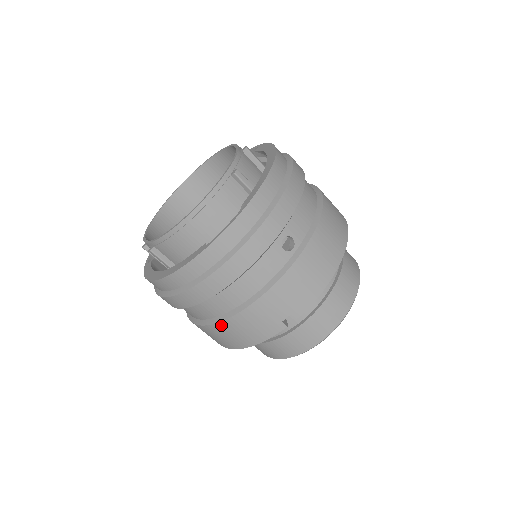
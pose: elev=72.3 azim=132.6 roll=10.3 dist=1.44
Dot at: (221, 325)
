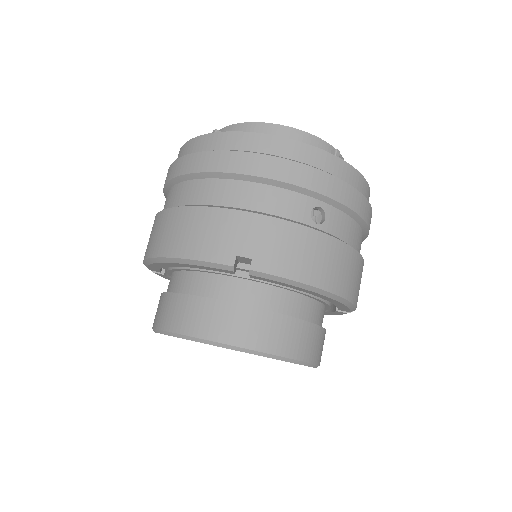
Dot at: (187, 211)
